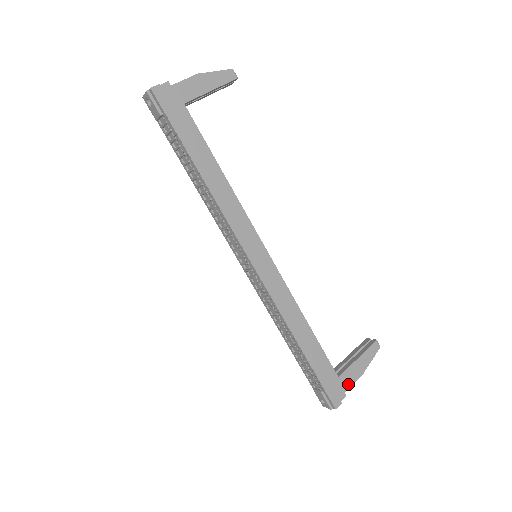
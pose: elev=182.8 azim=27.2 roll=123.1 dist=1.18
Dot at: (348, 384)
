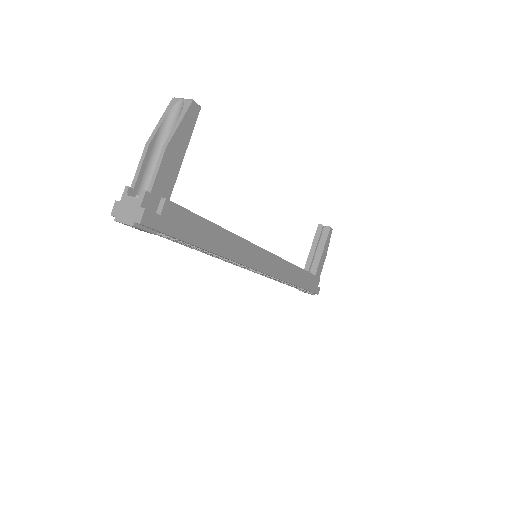
Dot at: (320, 272)
